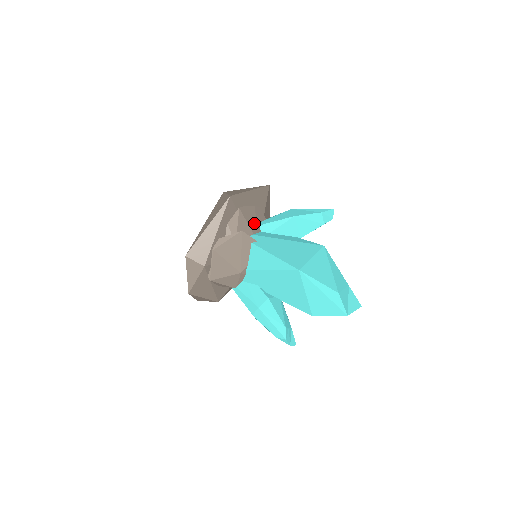
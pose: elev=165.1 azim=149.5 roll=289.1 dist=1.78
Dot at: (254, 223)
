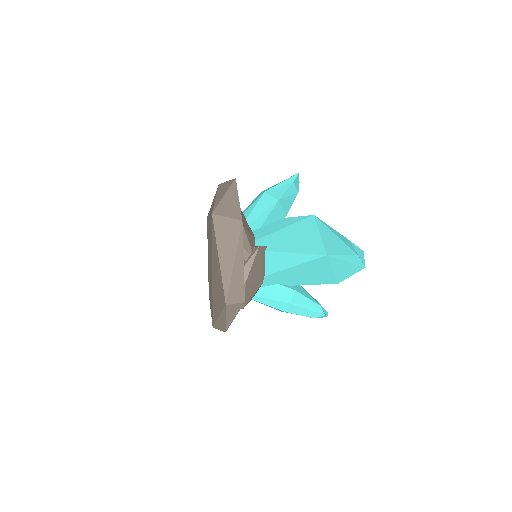
Dot at: (248, 228)
